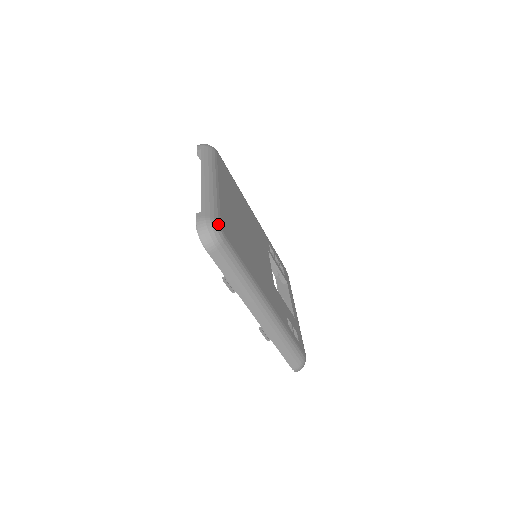
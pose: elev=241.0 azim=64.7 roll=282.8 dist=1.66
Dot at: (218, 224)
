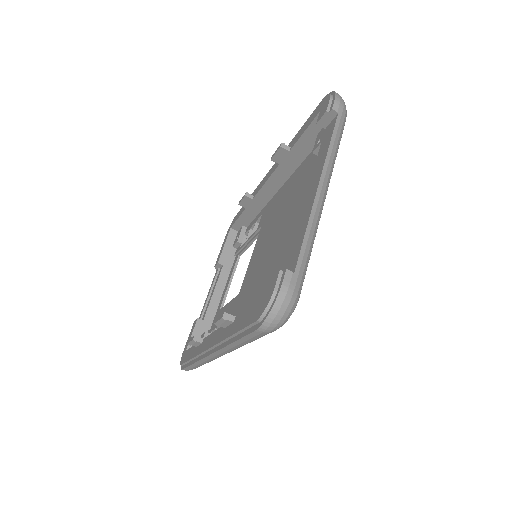
Dot at: occluded
